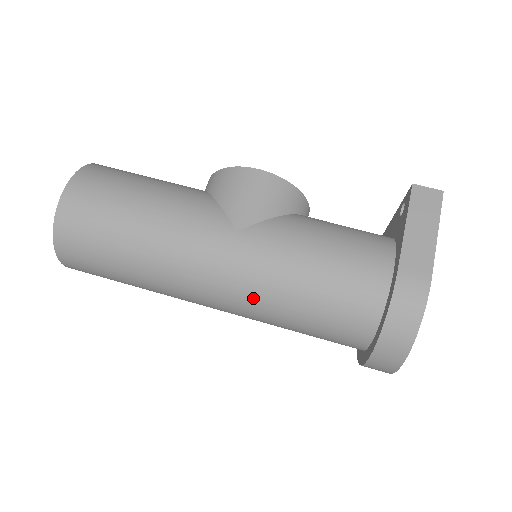
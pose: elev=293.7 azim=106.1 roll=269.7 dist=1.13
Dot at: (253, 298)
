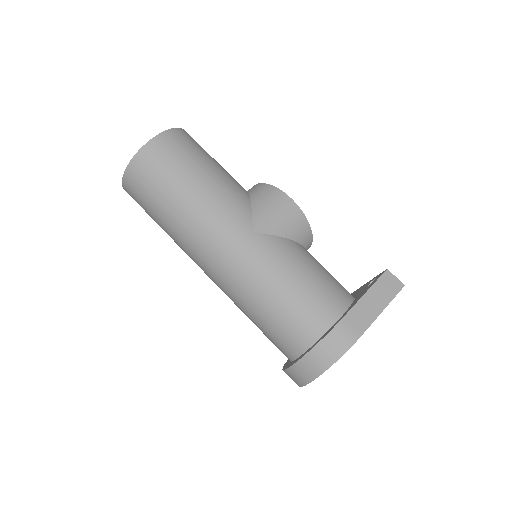
Dot at: (238, 282)
